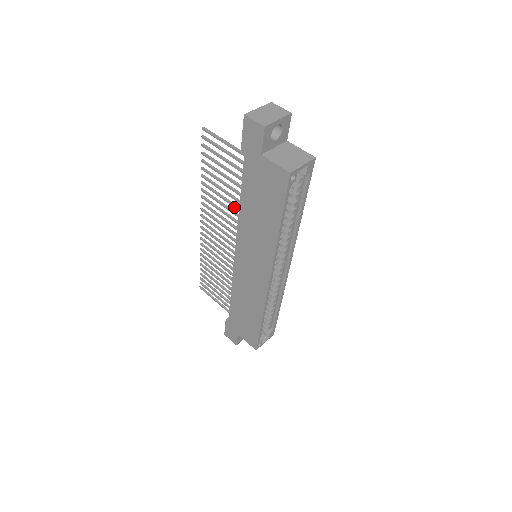
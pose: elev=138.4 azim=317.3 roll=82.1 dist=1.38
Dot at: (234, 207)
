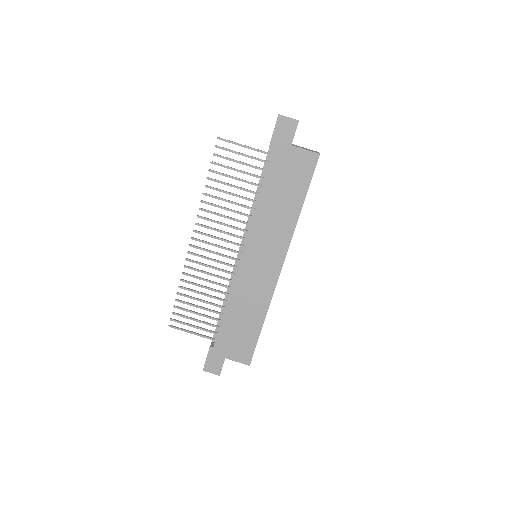
Dot at: (244, 207)
